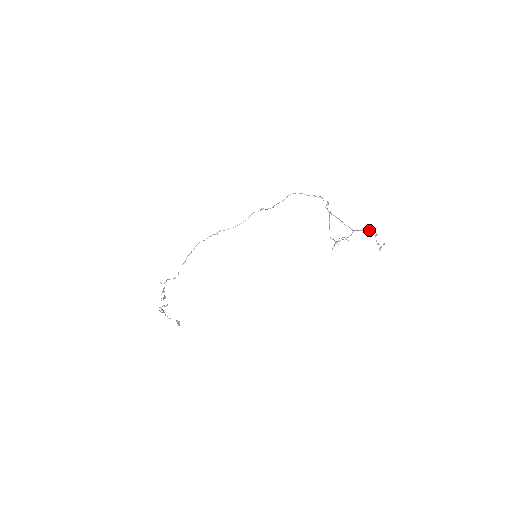
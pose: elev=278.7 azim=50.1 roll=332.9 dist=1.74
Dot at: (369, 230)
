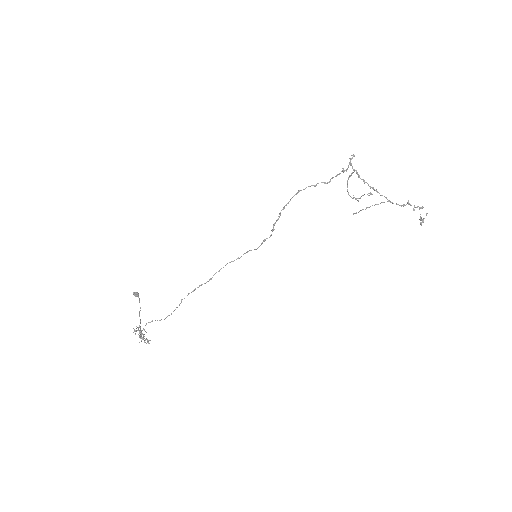
Dot at: (415, 207)
